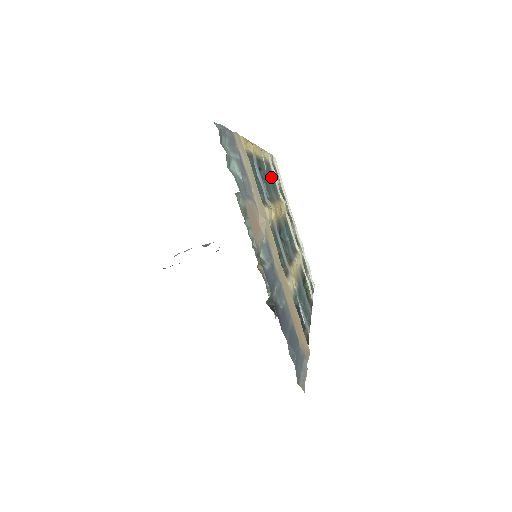
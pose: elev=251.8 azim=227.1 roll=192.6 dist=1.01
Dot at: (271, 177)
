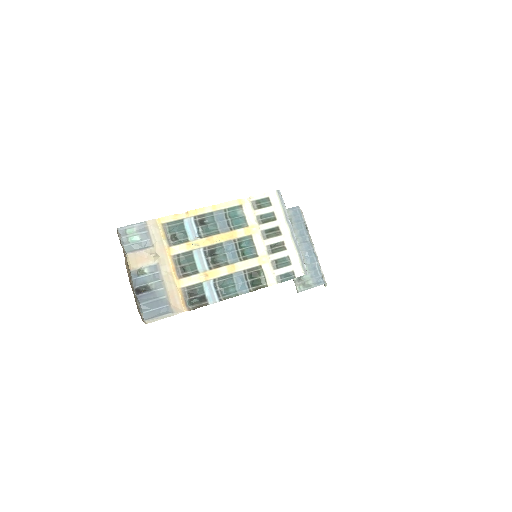
Dot at: (238, 215)
